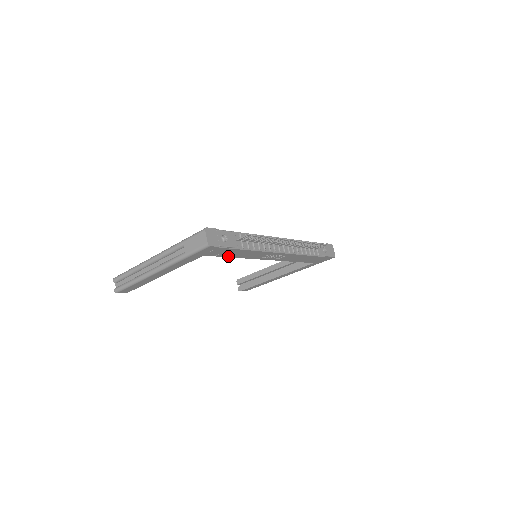
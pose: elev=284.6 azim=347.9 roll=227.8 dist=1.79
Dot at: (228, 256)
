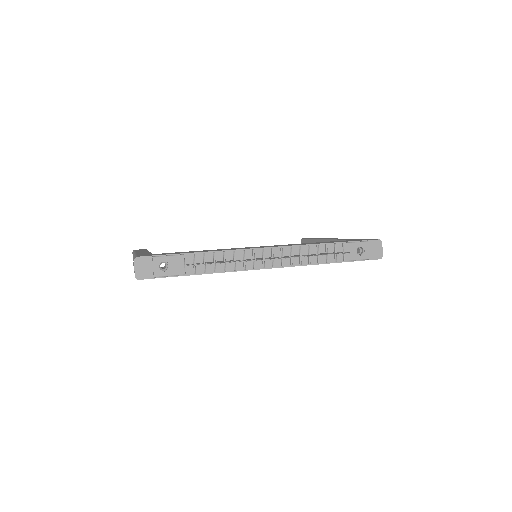
Dot at: occluded
